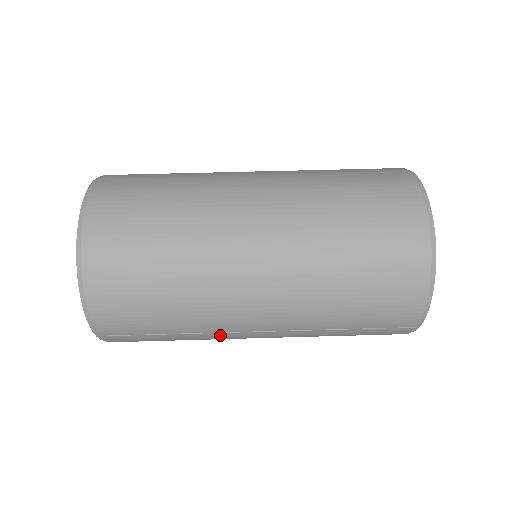
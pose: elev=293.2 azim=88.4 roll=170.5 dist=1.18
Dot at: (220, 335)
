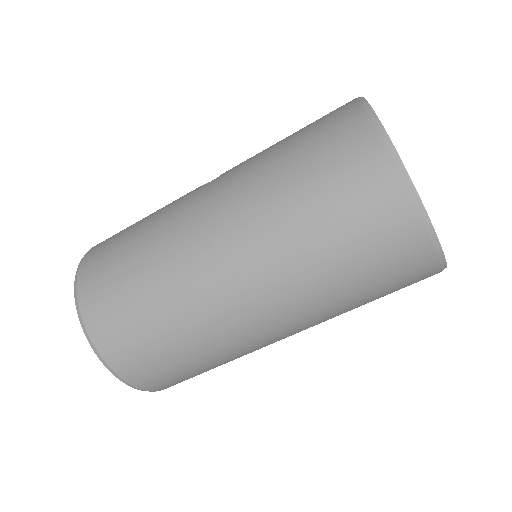
Dot at: occluded
